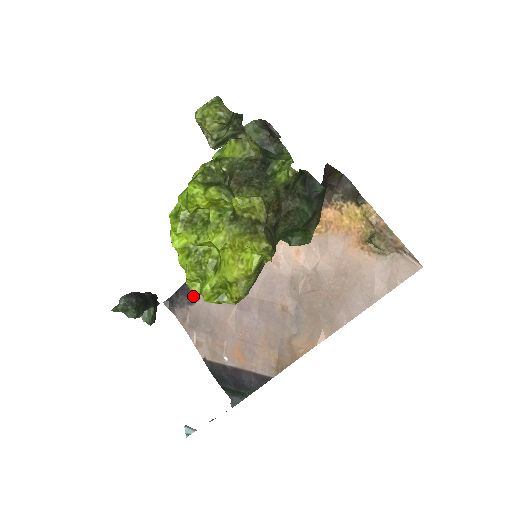
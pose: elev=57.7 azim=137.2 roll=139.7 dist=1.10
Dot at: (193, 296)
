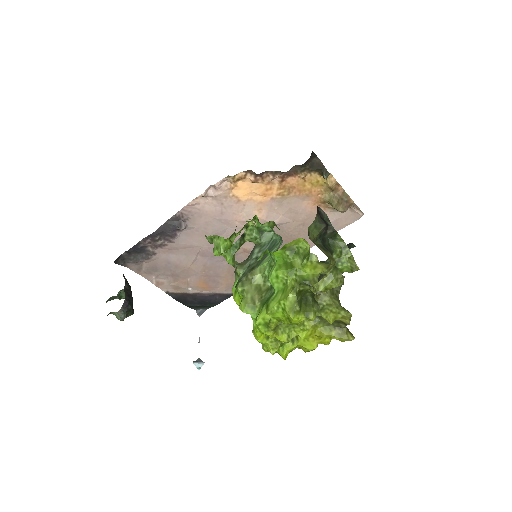
Dot at: (148, 253)
